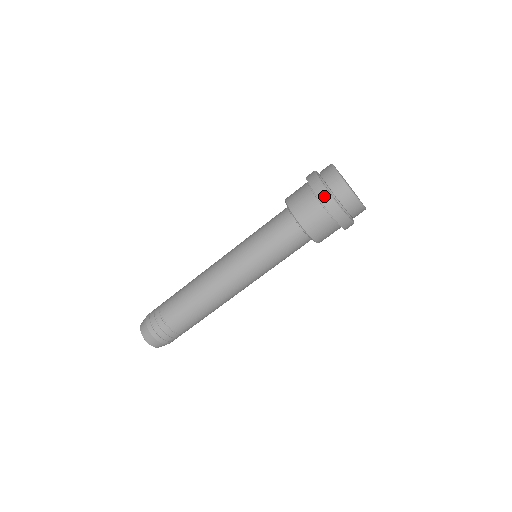
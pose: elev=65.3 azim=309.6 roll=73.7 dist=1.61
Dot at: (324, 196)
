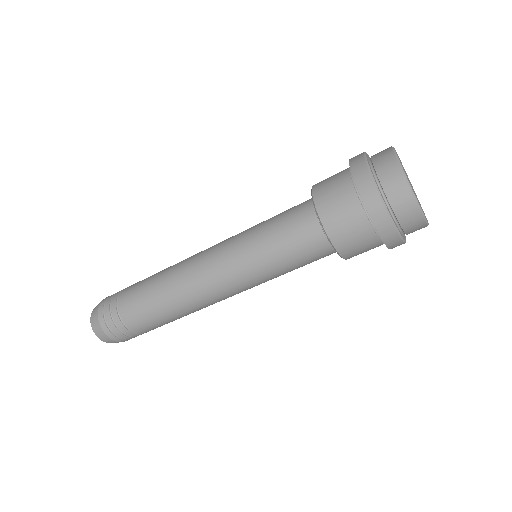
Dot at: (387, 231)
